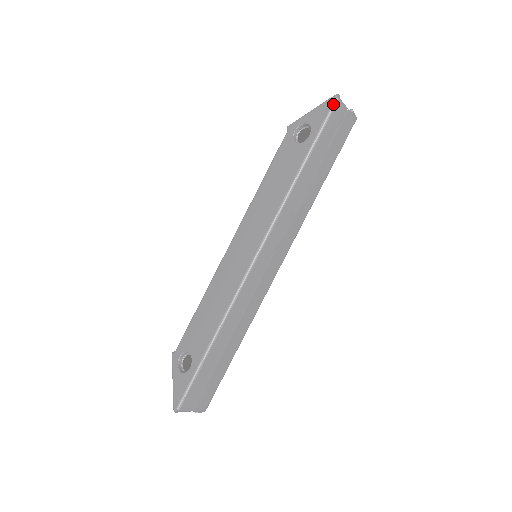
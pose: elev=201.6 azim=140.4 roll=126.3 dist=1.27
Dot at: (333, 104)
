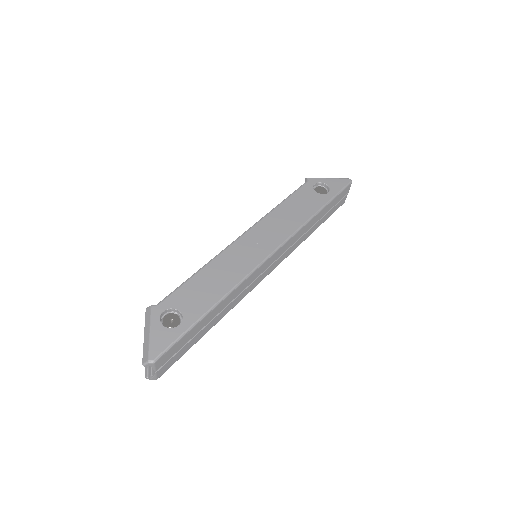
Dot at: (349, 183)
